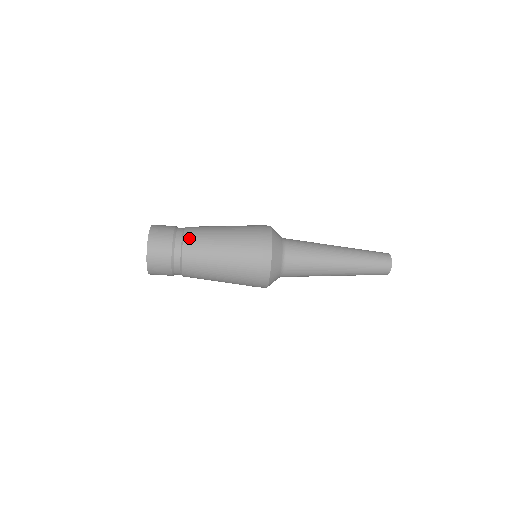
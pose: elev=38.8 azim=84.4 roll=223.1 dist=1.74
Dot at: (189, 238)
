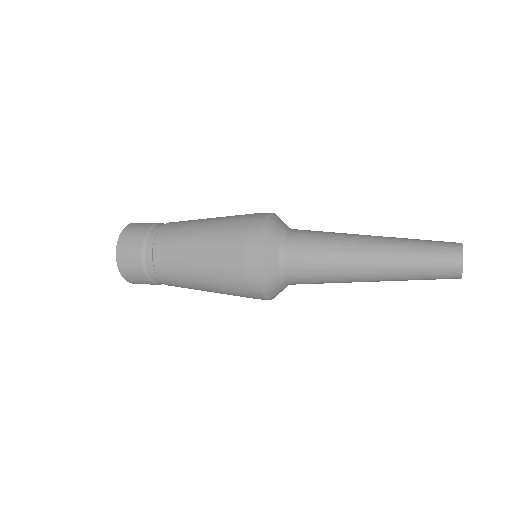
Dot at: (159, 248)
